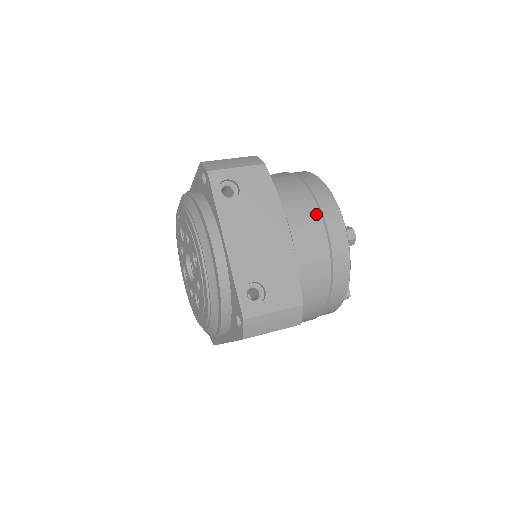
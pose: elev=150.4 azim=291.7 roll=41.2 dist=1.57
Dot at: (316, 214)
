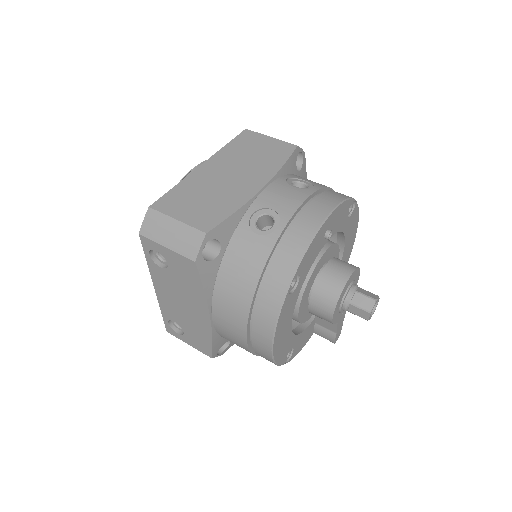
Dot at: (242, 326)
